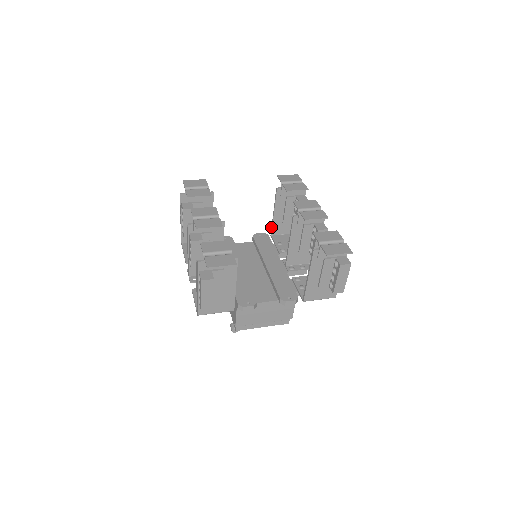
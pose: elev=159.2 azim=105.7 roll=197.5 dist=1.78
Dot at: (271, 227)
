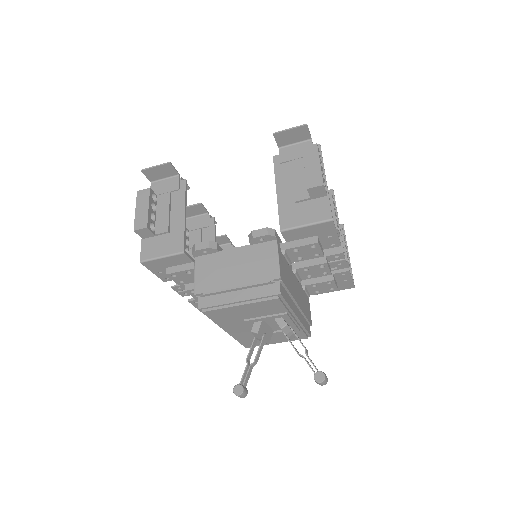
Dot at: occluded
